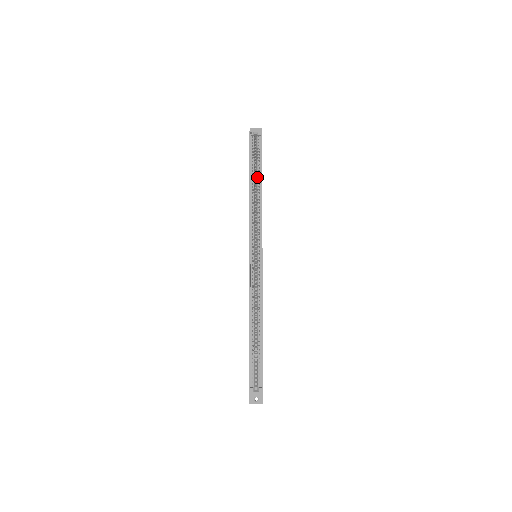
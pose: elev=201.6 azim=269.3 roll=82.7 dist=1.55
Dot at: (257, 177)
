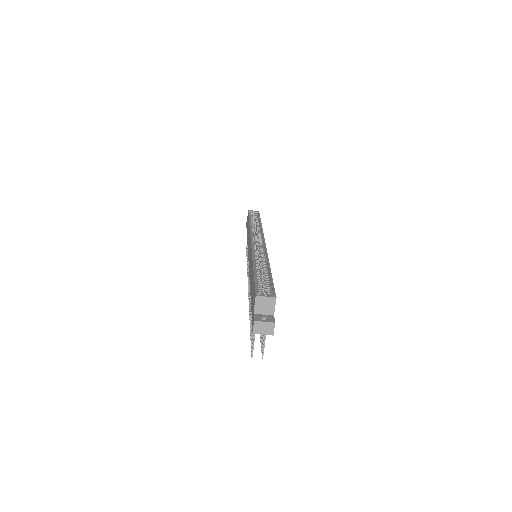
Dot at: occluded
